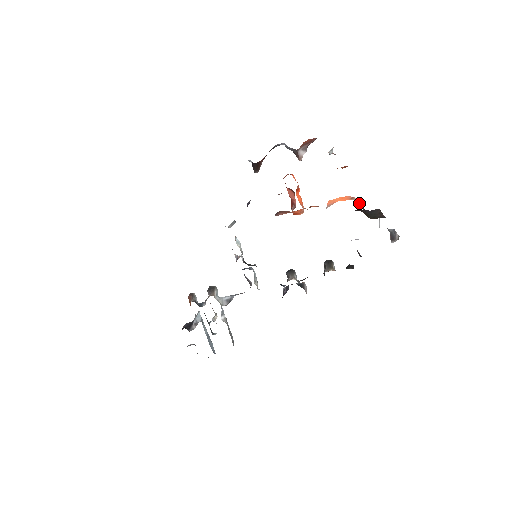
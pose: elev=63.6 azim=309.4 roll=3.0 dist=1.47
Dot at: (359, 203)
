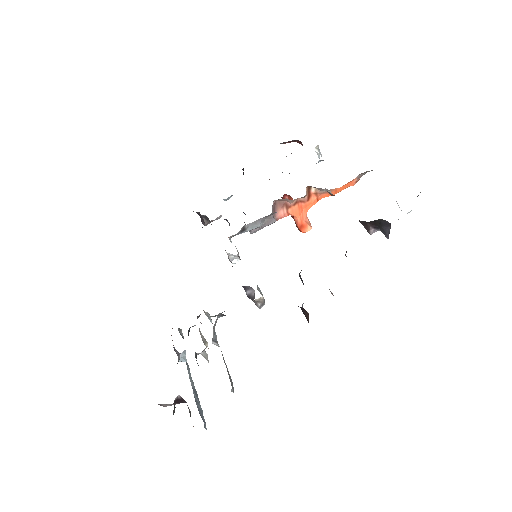
Dot at: occluded
